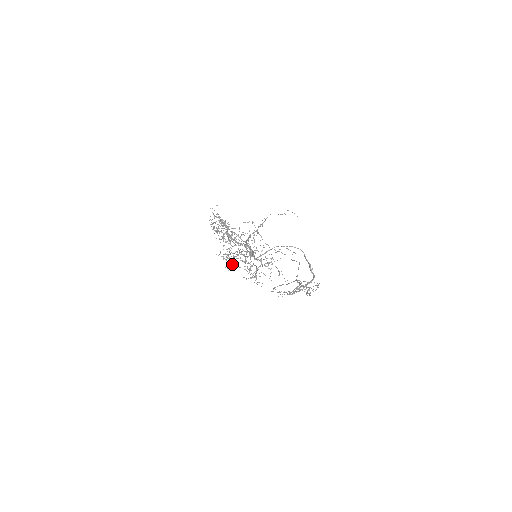
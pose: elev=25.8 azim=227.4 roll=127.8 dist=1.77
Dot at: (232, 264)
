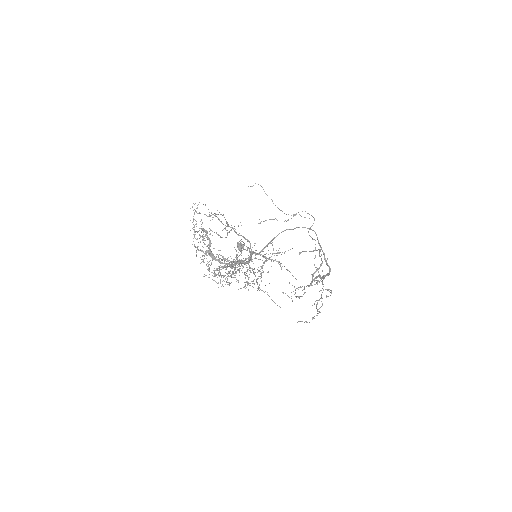
Dot at: (240, 248)
